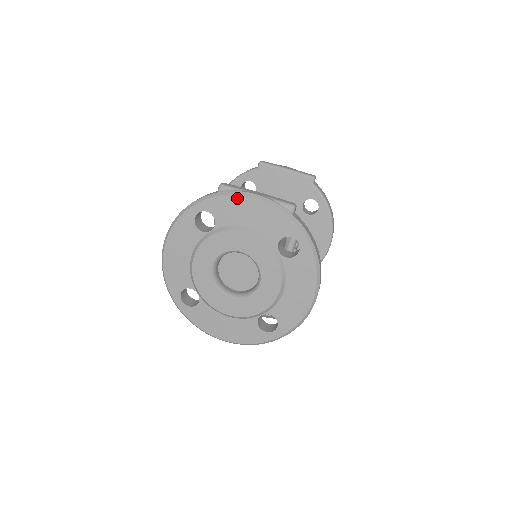
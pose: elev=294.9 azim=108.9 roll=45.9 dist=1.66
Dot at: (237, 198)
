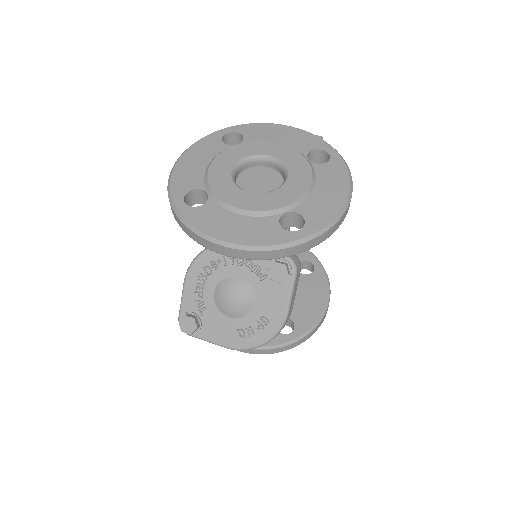
Dot at: (269, 125)
